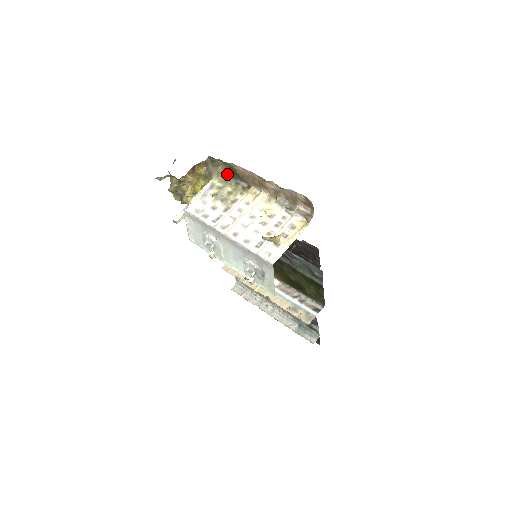
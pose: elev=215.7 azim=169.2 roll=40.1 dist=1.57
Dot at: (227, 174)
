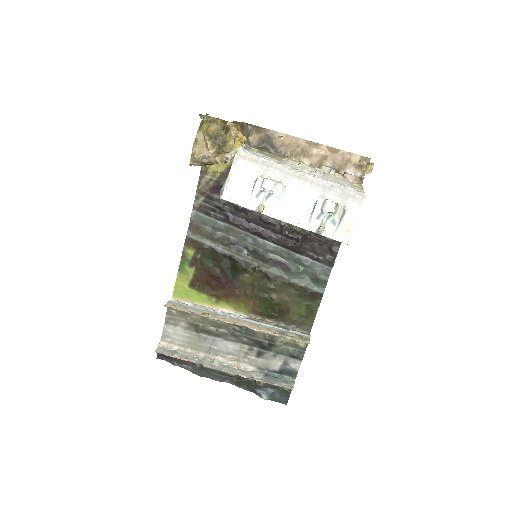
Dot at: (256, 146)
